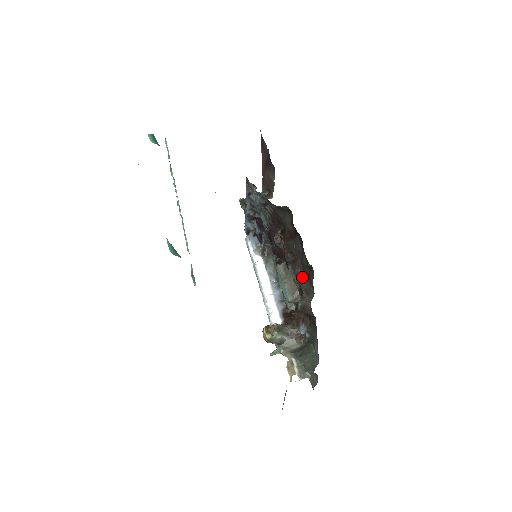
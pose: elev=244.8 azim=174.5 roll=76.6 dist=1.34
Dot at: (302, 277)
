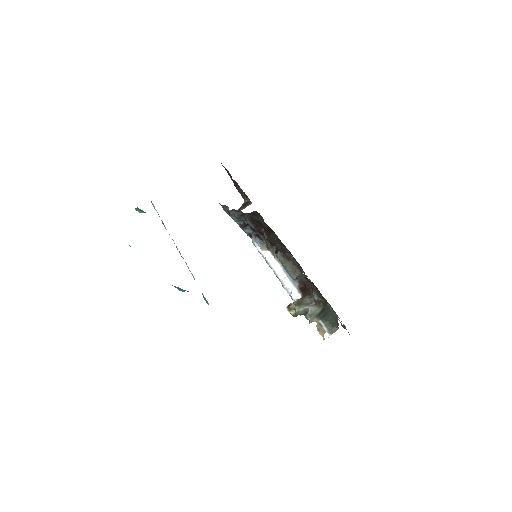
Dot at: (292, 258)
